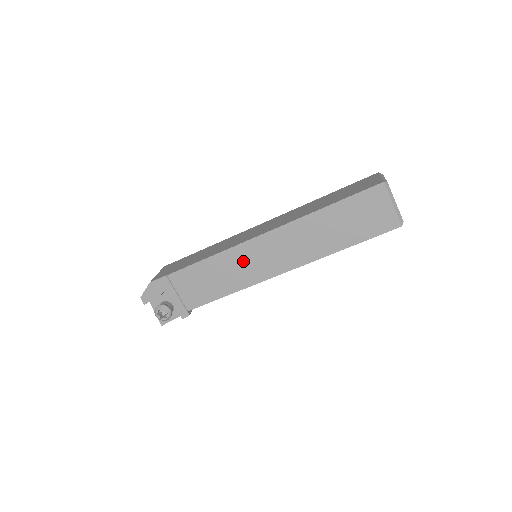
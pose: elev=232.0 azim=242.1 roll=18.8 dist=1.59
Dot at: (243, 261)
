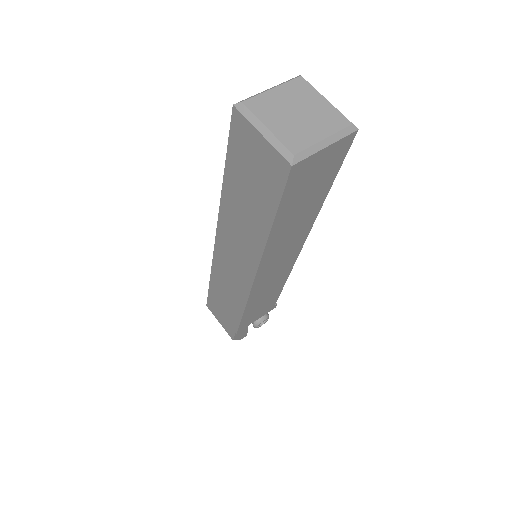
Dot at: (266, 286)
